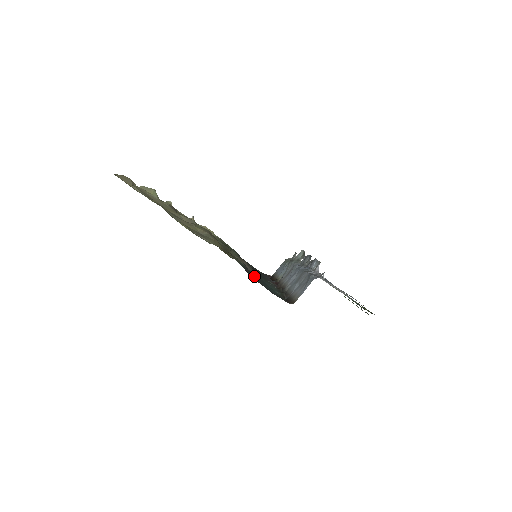
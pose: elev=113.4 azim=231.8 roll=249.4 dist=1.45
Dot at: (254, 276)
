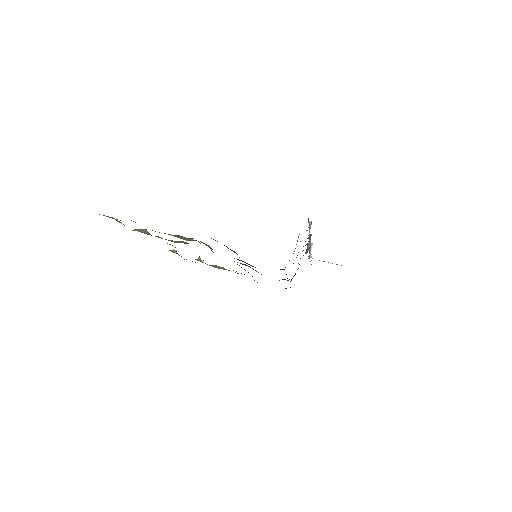
Dot at: occluded
